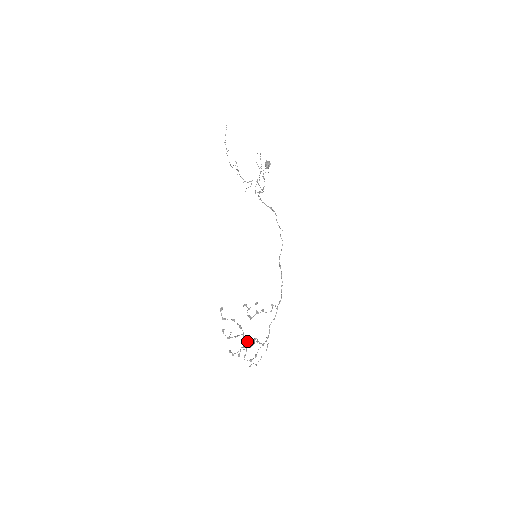
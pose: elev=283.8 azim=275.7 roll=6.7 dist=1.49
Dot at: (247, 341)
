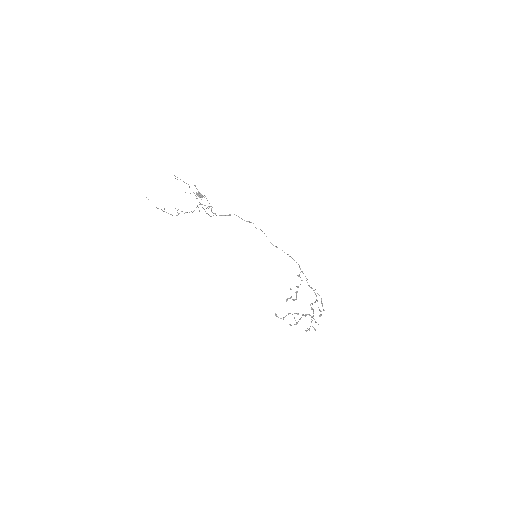
Dot at: (309, 315)
